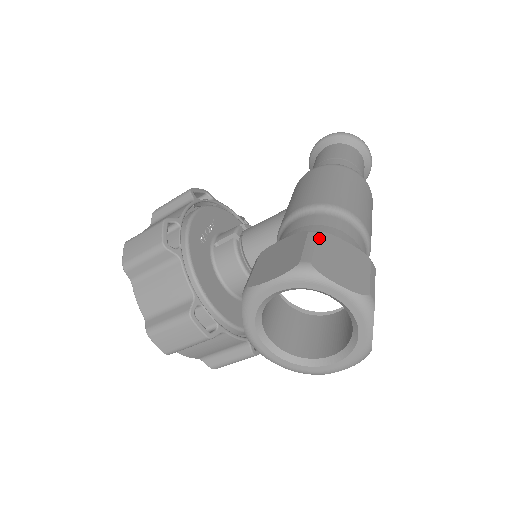
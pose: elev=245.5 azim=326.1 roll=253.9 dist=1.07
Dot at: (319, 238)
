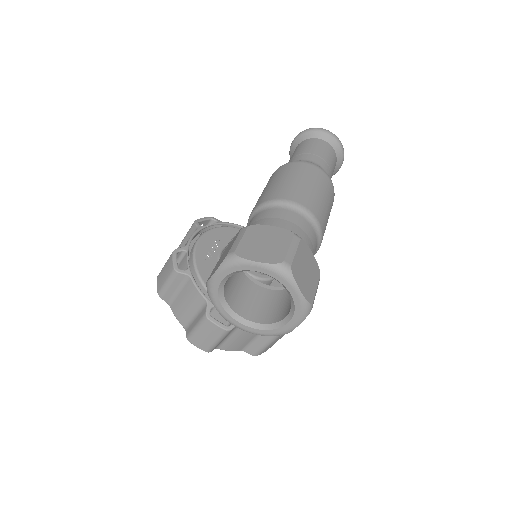
Dot at: (247, 231)
